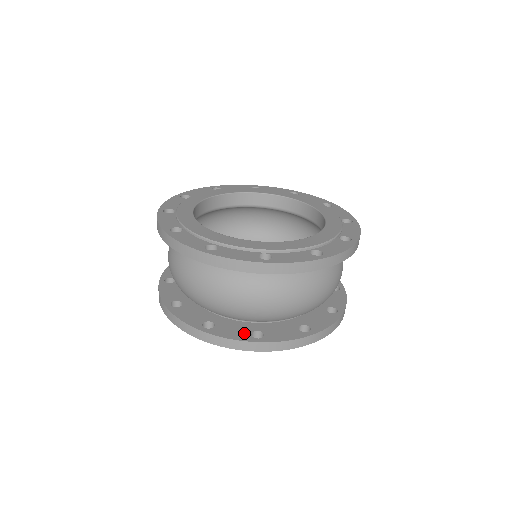
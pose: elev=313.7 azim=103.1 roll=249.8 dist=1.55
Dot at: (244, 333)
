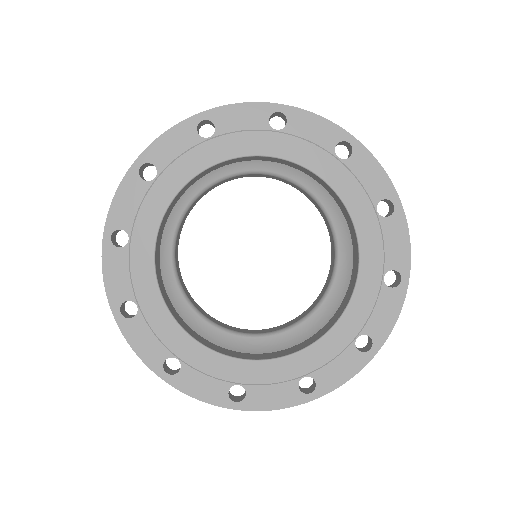
Dot at: occluded
